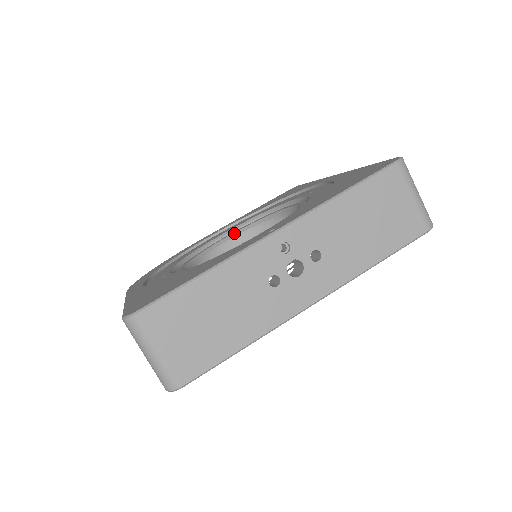
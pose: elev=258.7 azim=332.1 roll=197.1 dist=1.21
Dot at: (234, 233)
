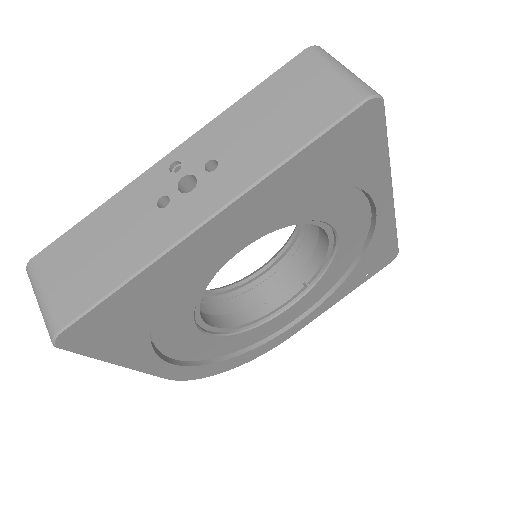
Dot at: (267, 262)
